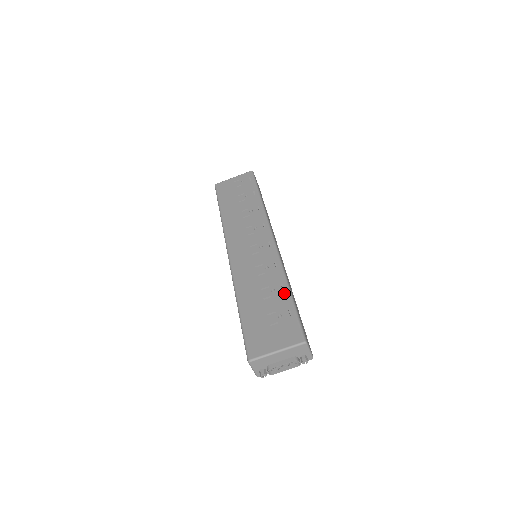
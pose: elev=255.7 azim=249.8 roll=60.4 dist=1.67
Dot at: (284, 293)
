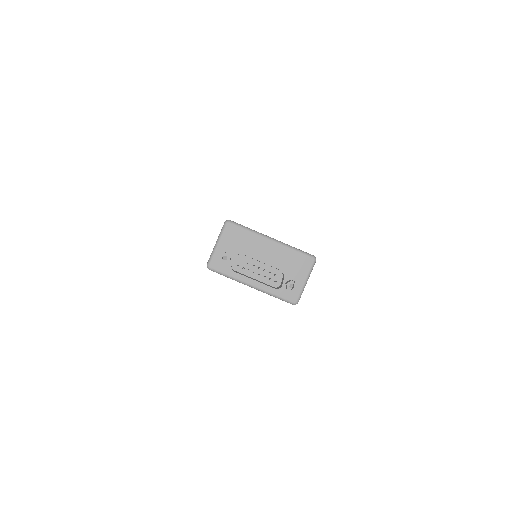
Dot at: occluded
